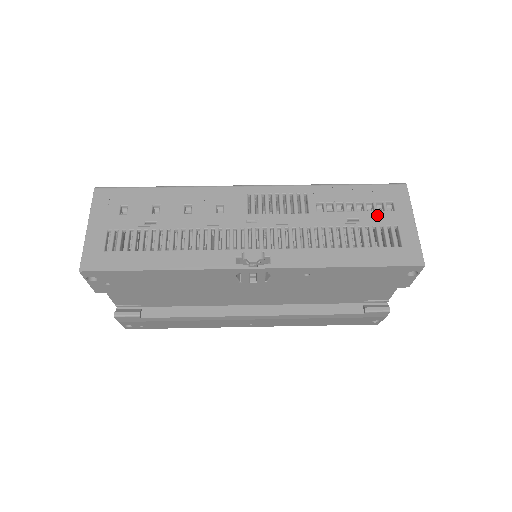
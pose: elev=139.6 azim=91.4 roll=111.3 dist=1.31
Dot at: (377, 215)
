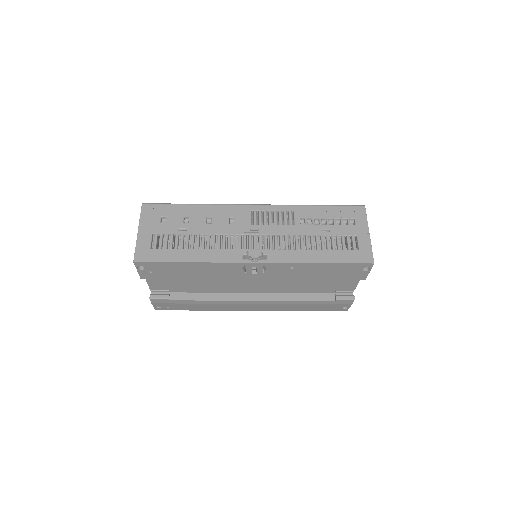
Dot at: (343, 228)
